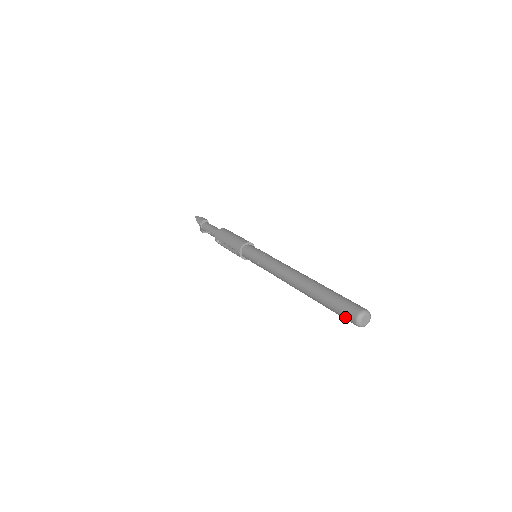
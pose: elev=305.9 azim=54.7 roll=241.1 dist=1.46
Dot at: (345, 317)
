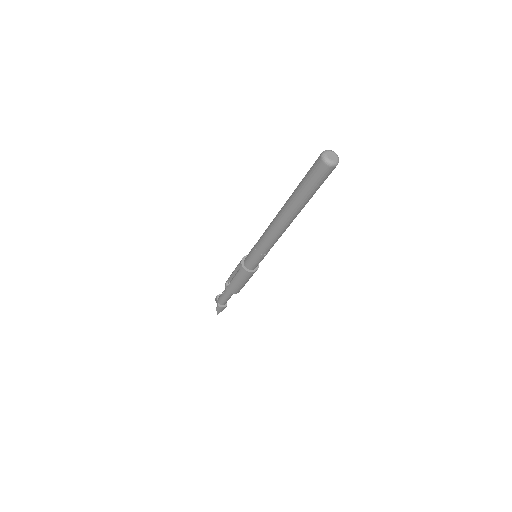
Dot at: (314, 167)
